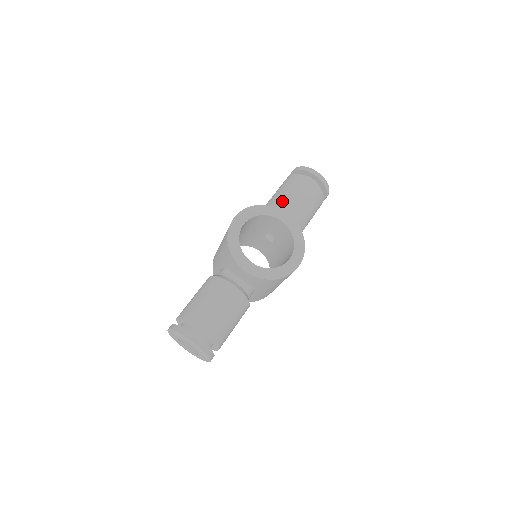
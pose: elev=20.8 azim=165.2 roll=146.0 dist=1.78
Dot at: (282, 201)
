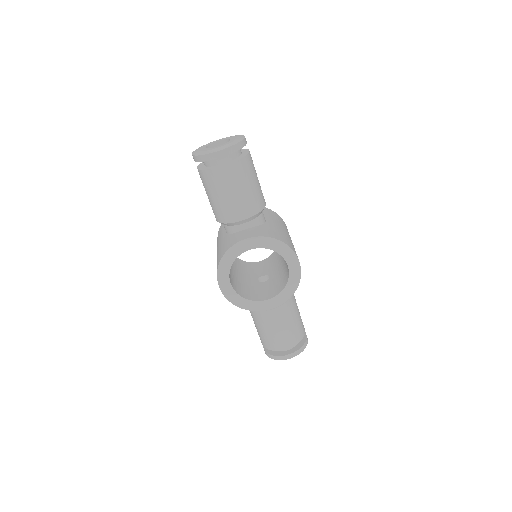
Dot at: (225, 214)
